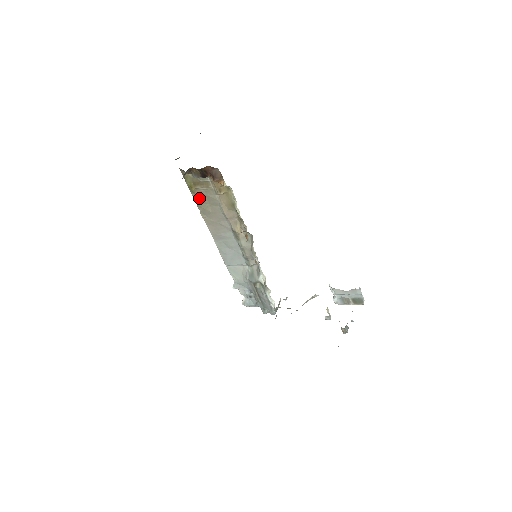
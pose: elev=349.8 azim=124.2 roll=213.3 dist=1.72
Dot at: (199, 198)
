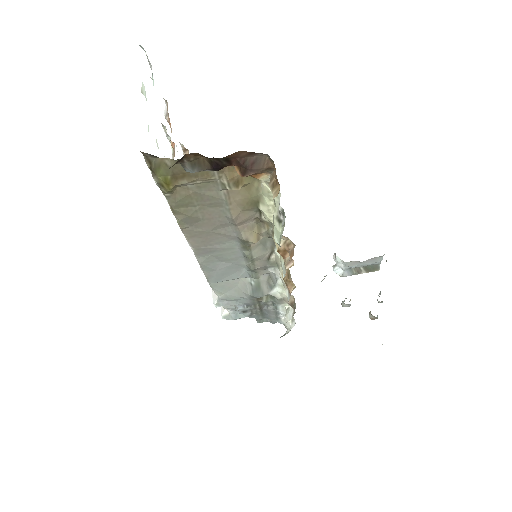
Dot at: (180, 200)
